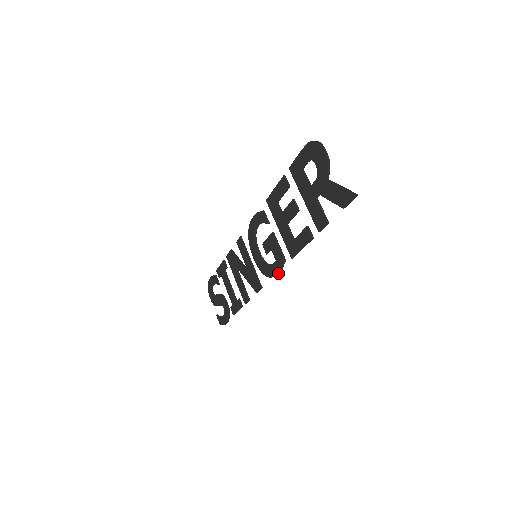
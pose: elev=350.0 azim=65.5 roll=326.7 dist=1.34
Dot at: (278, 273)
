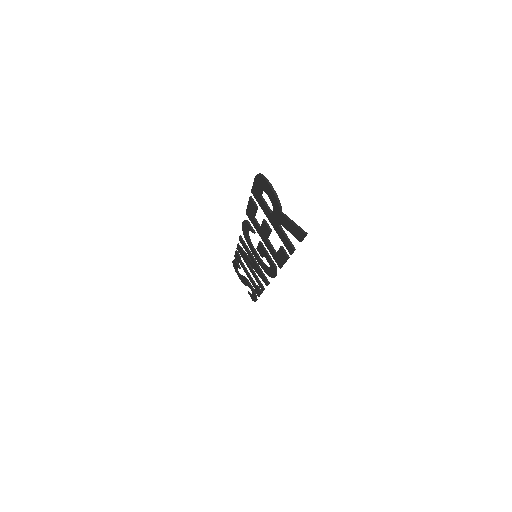
Dot at: (275, 276)
